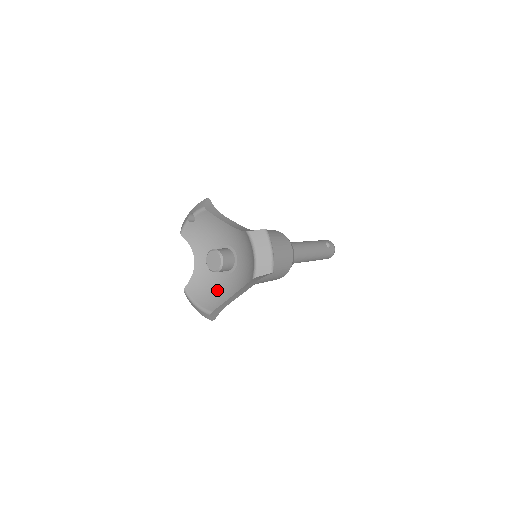
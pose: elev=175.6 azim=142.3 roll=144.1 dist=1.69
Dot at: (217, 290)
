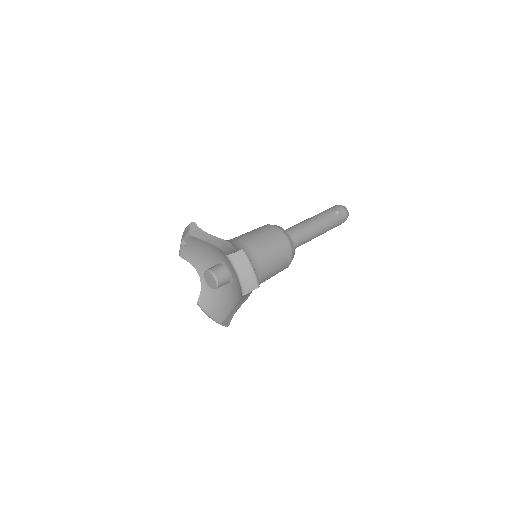
Dot at: (223, 301)
